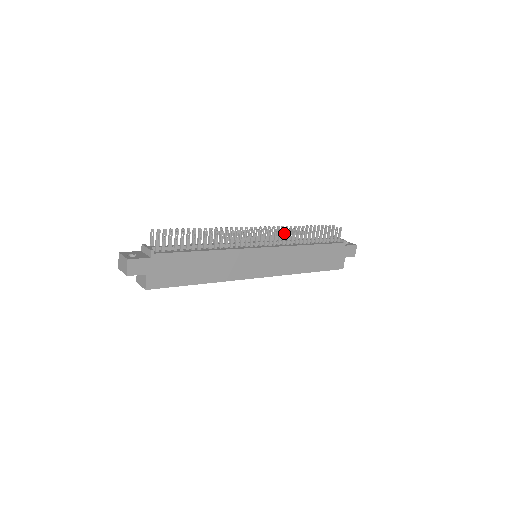
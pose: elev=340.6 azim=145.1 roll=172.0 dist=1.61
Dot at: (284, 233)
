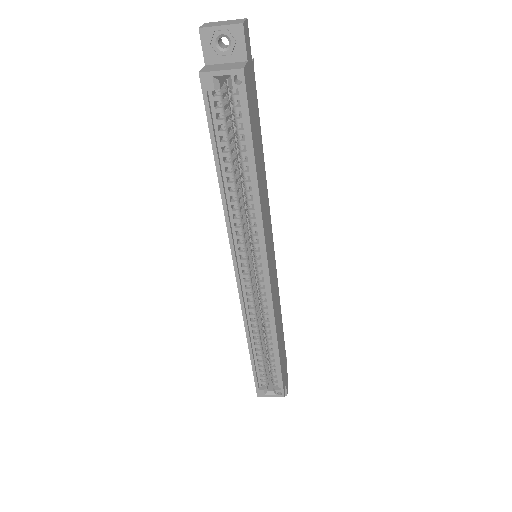
Dot at: occluded
